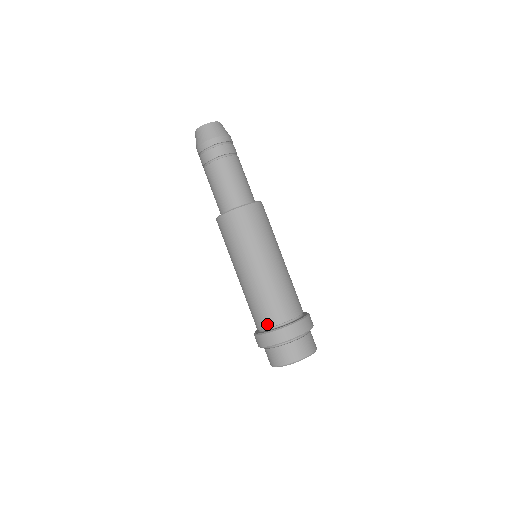
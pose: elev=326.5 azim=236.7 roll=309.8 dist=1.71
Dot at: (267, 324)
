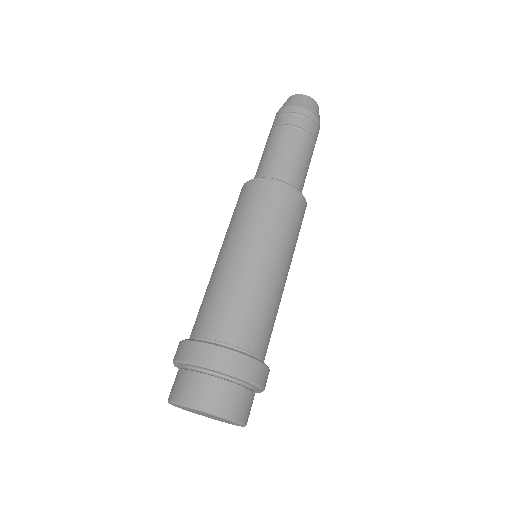
Dot at: (245, 343)
